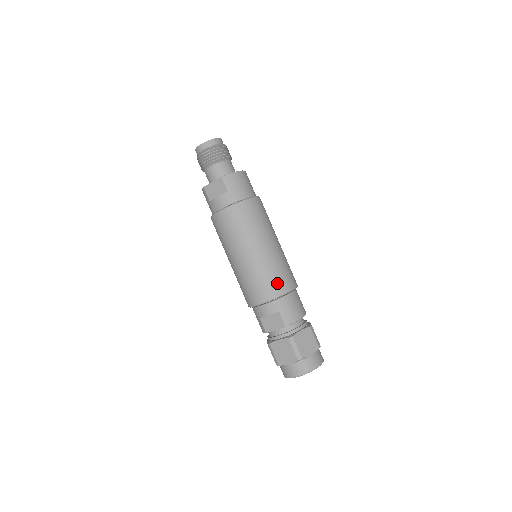
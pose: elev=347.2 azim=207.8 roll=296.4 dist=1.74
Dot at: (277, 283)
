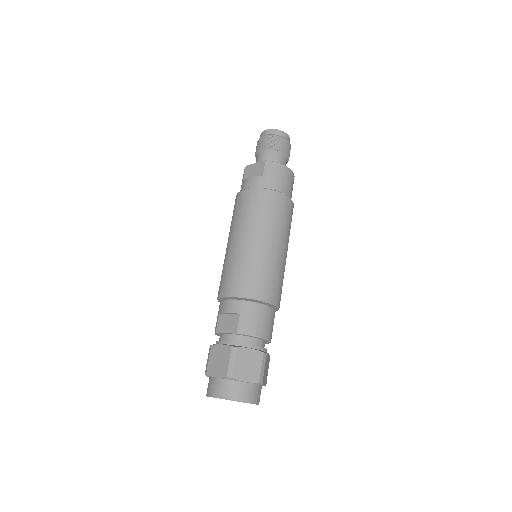
Dot at: (255, 283)
